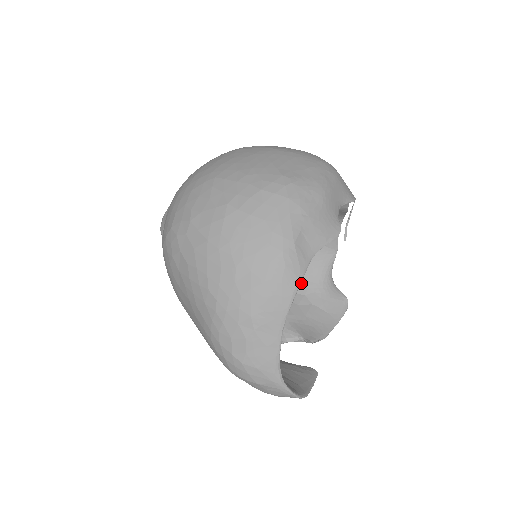
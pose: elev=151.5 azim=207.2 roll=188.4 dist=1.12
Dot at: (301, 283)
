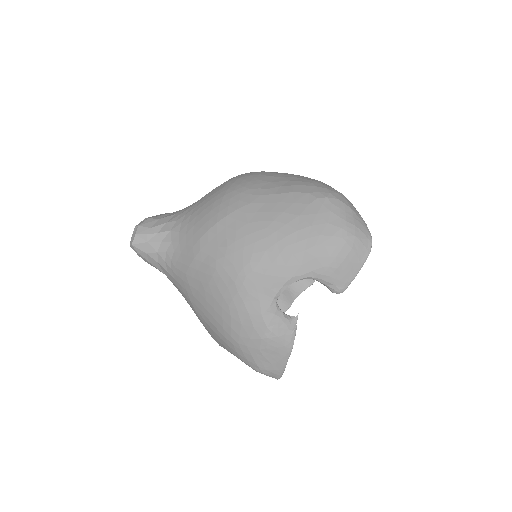
Dot at: occluded
